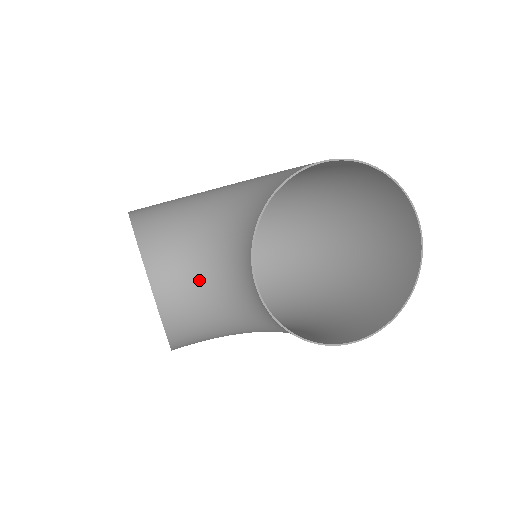
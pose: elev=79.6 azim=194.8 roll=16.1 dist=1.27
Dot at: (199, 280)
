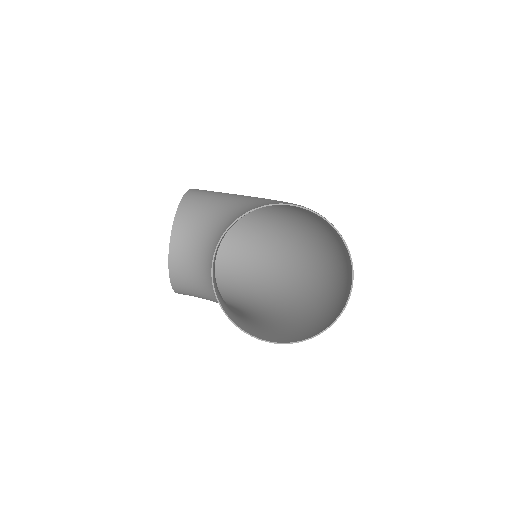
Dot at: (198, 251)
